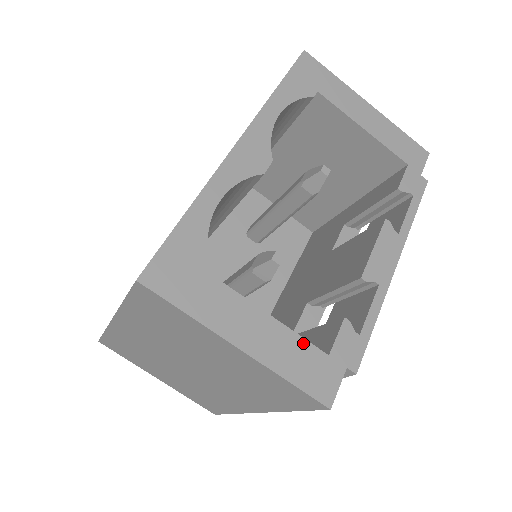
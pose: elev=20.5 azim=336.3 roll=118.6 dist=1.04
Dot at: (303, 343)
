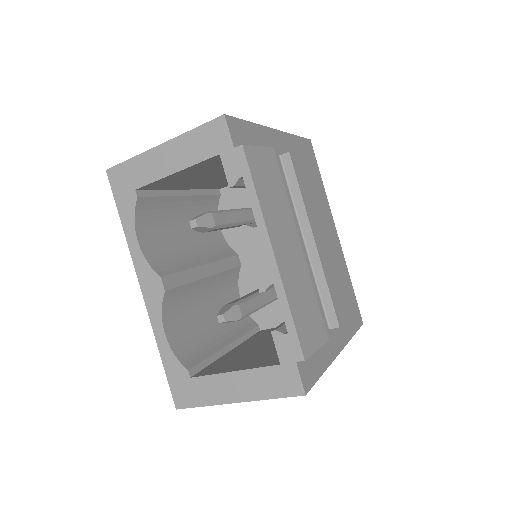
Dot at: (262, 371)
